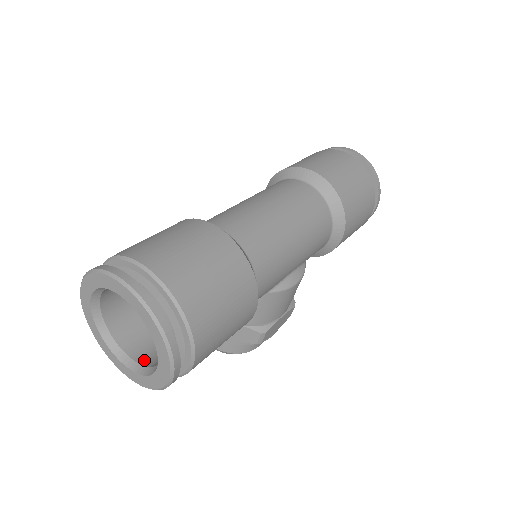
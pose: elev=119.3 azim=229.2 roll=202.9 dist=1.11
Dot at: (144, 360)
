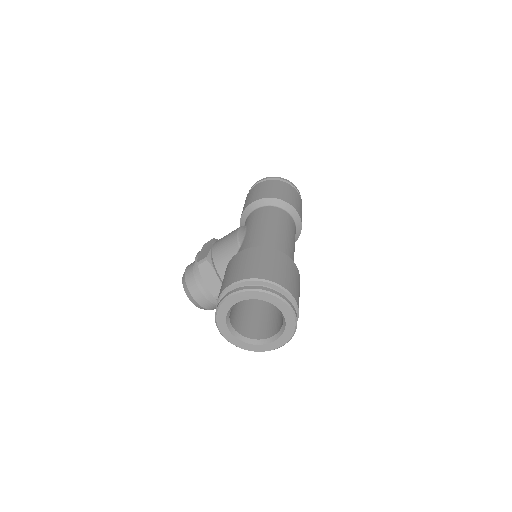
Dot at: (245, 334)
